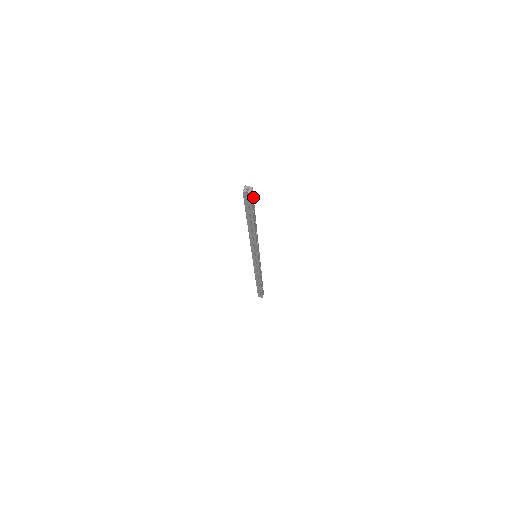
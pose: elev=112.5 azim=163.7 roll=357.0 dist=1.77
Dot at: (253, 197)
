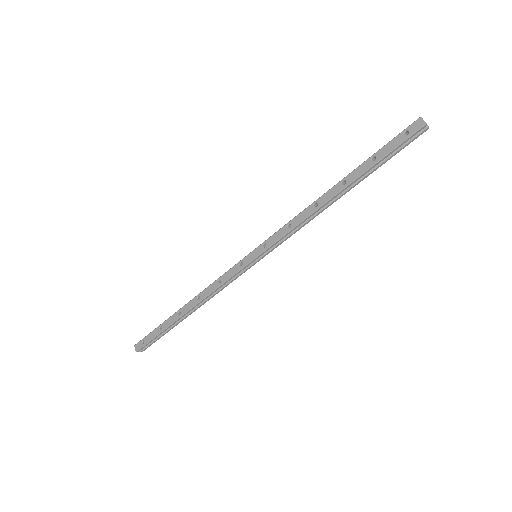
Dot at: occluded
